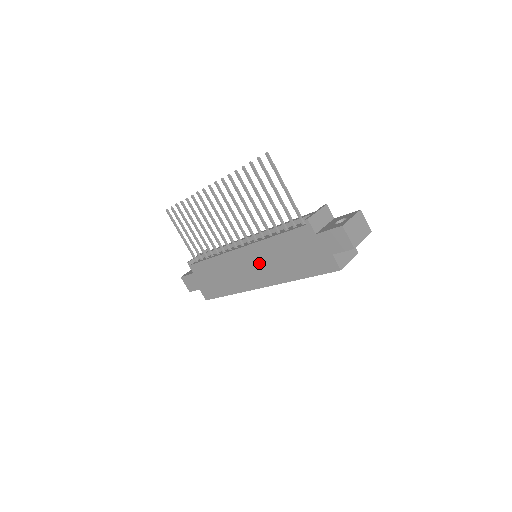
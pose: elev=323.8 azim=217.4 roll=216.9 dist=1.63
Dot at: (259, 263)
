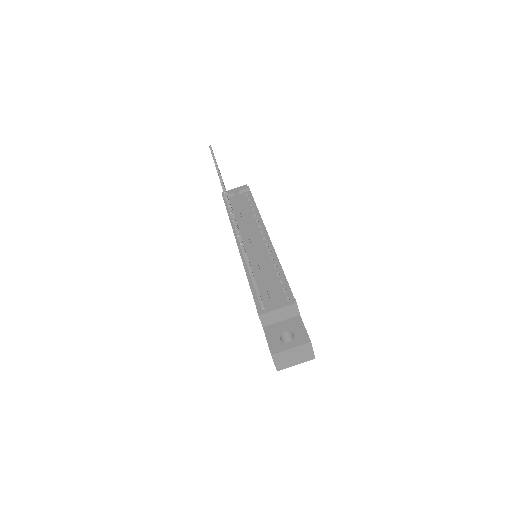
Dot at: occluded
